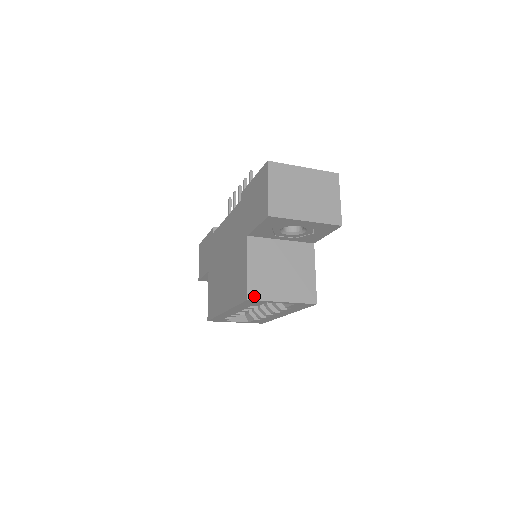
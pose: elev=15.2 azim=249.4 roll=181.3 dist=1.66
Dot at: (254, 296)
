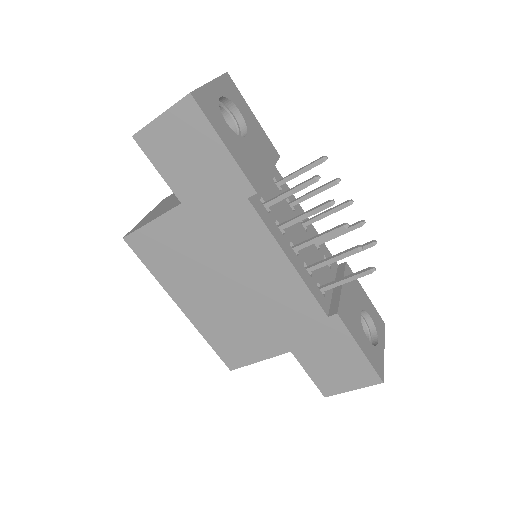
Dot at: occluded
